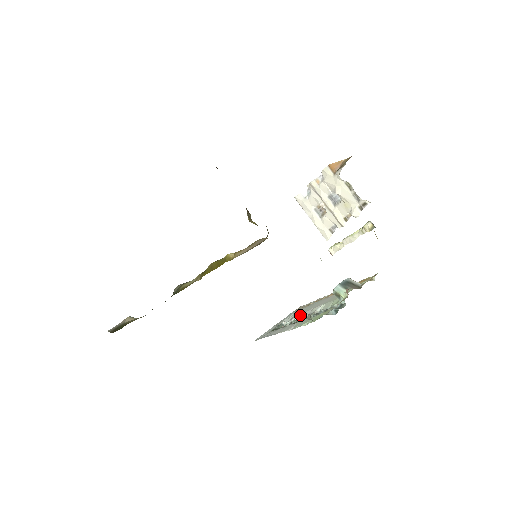
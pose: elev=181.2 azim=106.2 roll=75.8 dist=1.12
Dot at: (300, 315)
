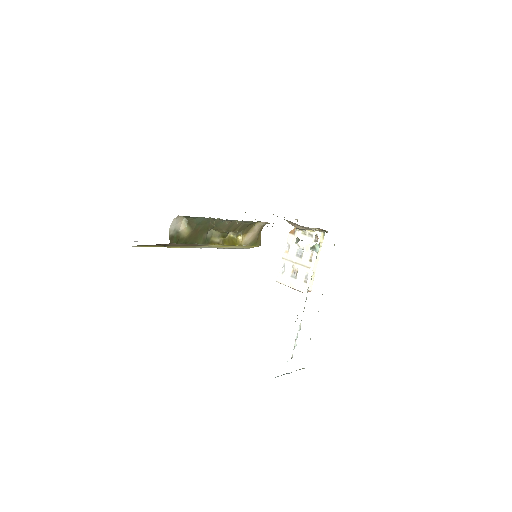
Dot at: (300, 324)
